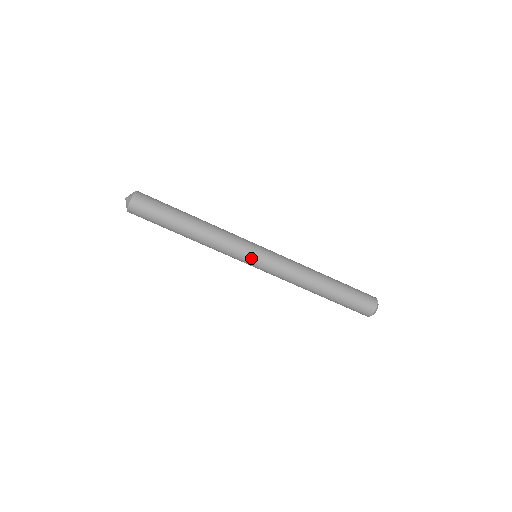
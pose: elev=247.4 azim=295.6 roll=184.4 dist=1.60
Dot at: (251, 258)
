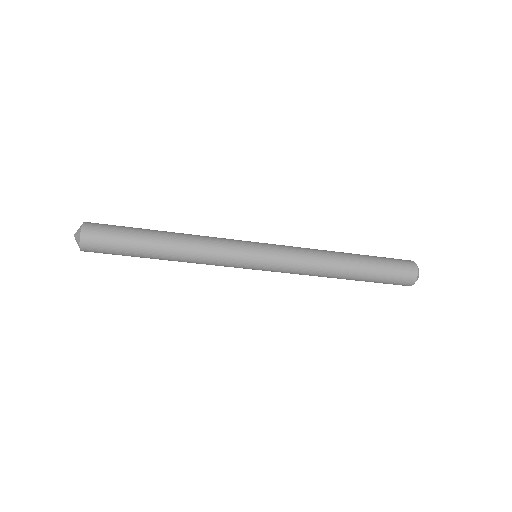
Dot at: occluded
